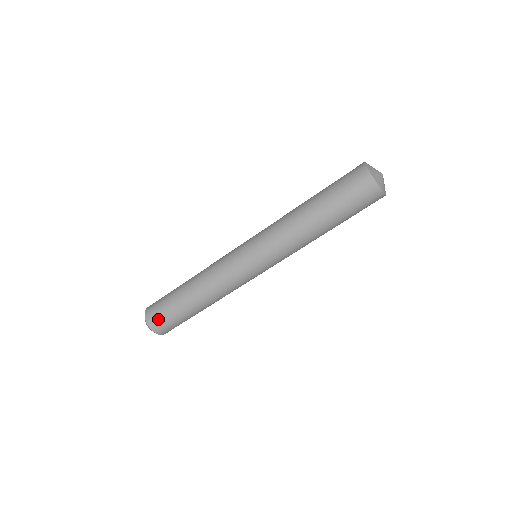
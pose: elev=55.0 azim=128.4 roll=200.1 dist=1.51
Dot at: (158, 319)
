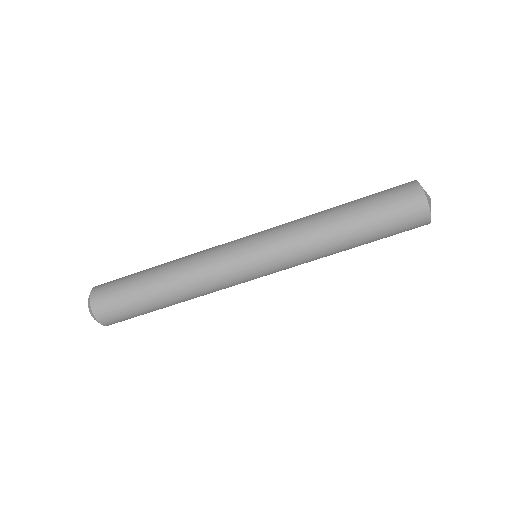
Dot at: (107, 301)
